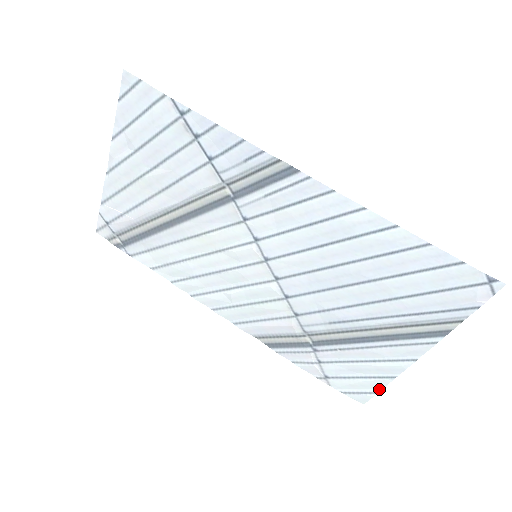
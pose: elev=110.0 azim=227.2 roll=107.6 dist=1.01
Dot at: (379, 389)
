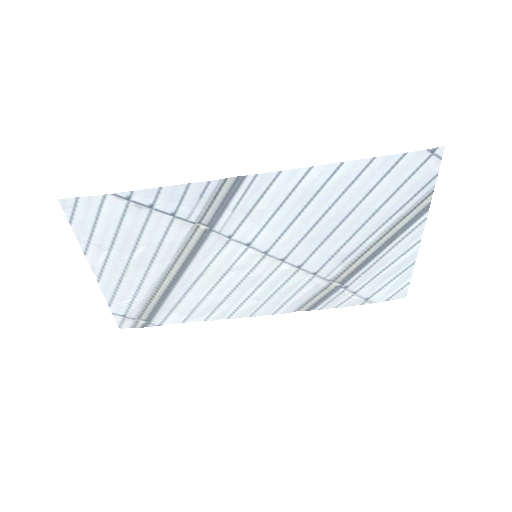
Dot at: (409, 279)
